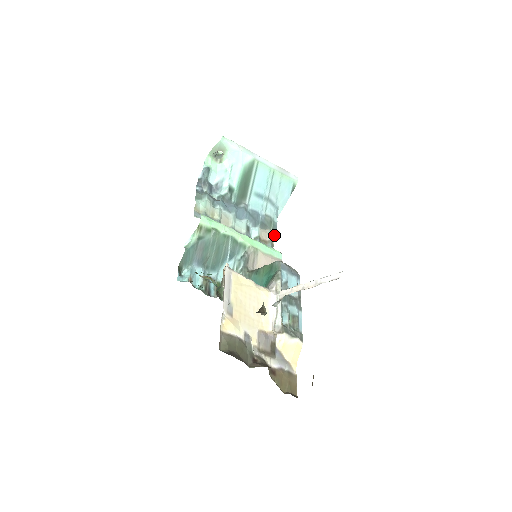
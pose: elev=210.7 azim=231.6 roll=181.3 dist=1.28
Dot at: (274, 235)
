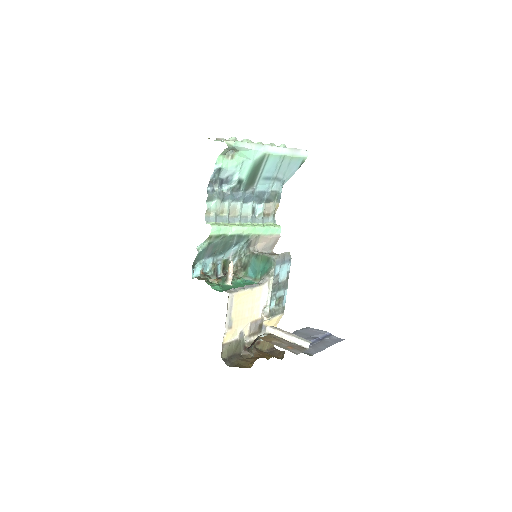
Dot at: (277, 206)
